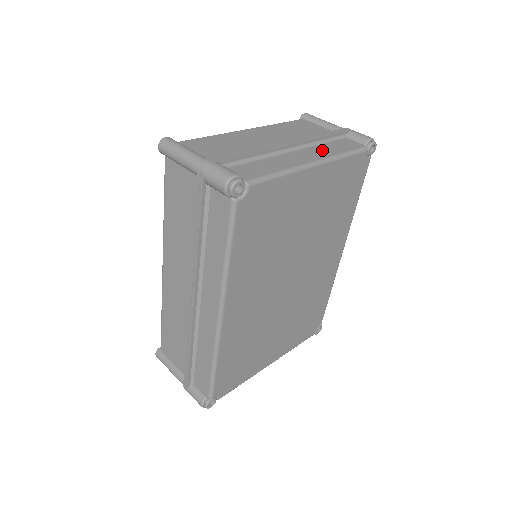
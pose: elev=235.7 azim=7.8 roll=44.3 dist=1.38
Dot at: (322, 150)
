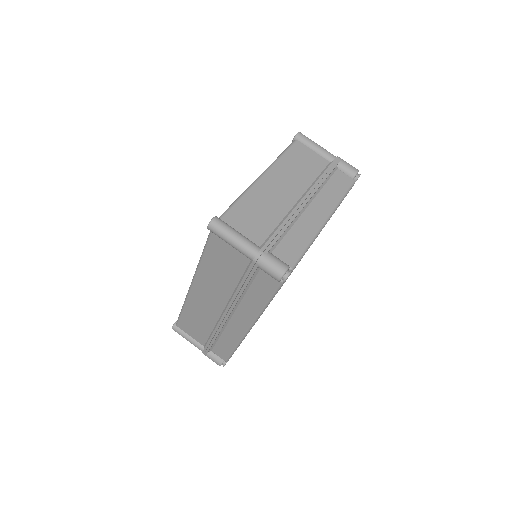
Dot at: (326, 198)
